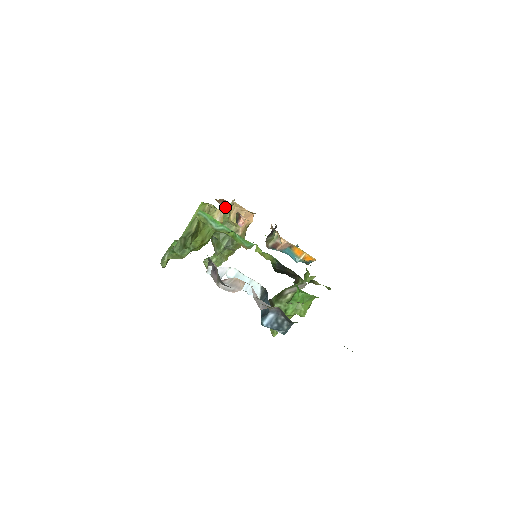
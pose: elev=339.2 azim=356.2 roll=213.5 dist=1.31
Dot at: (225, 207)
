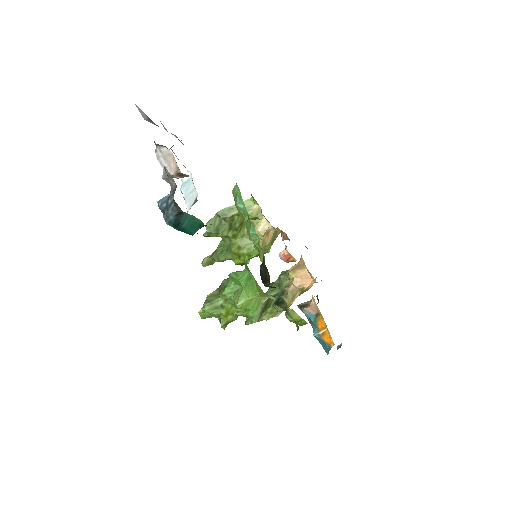
Dot at: occluded
